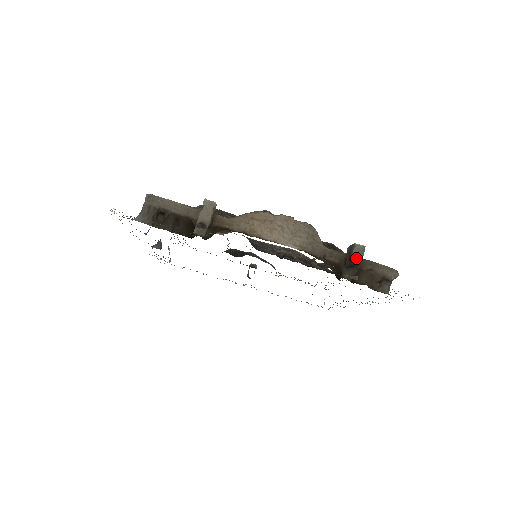
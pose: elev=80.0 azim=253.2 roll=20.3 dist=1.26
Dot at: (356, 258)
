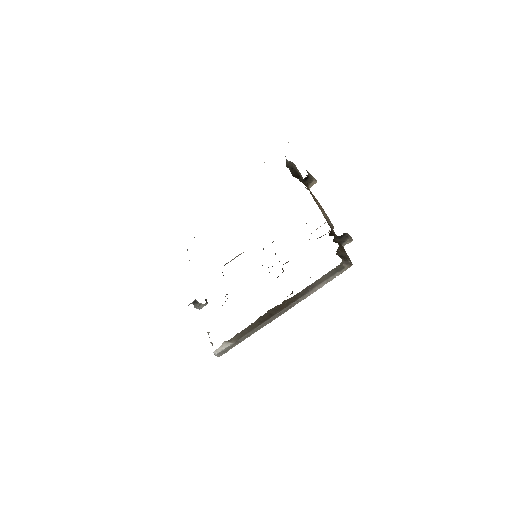
Dot at: (348, 234)
